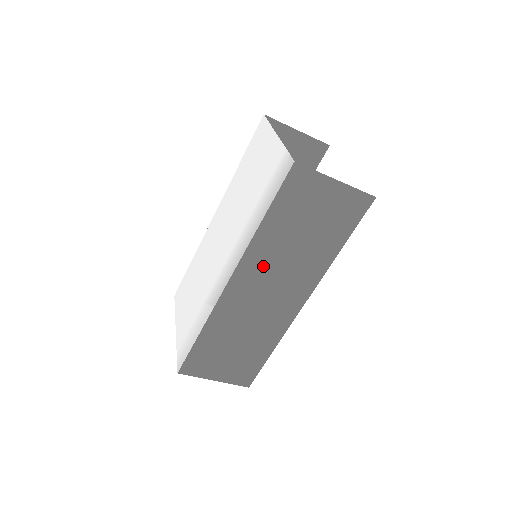
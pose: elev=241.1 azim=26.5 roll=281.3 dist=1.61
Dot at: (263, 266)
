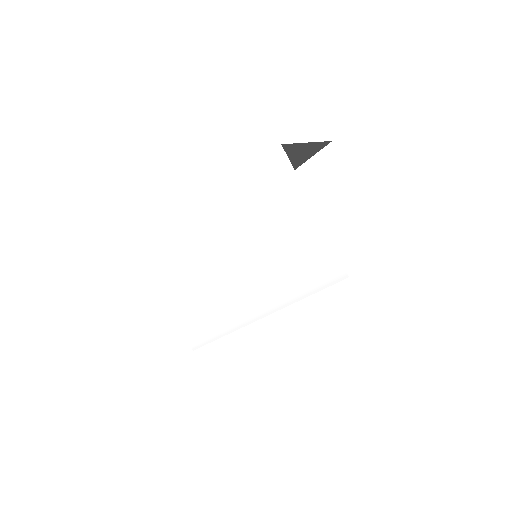
Dot at: occluded
